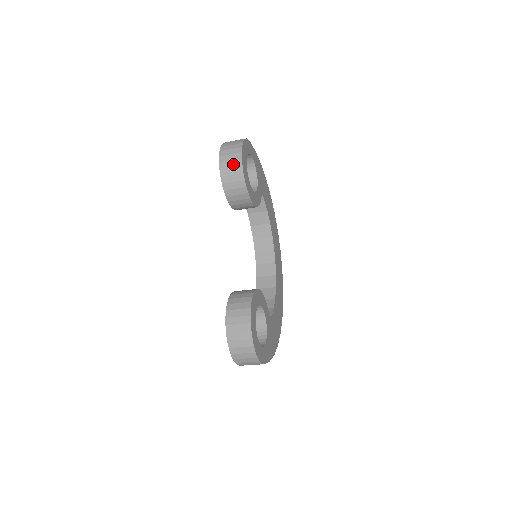
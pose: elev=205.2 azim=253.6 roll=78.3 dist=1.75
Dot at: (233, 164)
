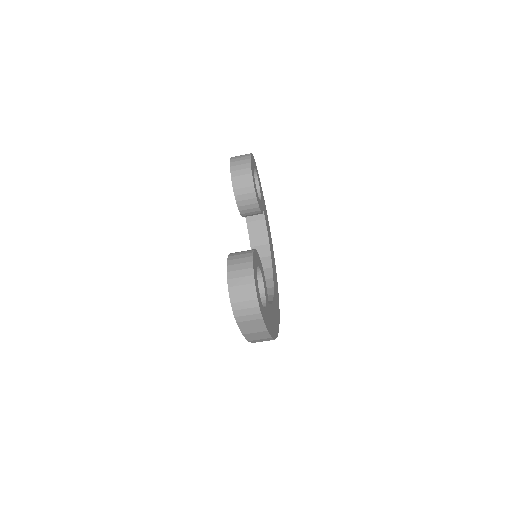
Dot at: (242, 162)
